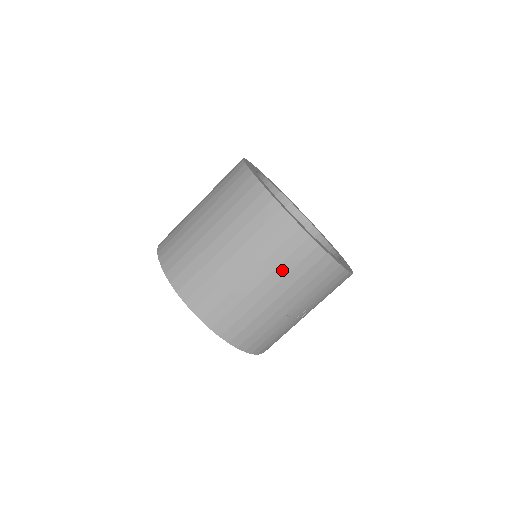
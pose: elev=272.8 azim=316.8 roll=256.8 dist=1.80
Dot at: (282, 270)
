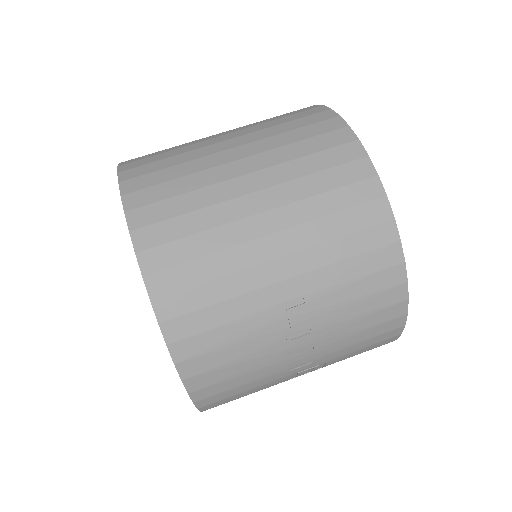
Dot at: (310, 208)
